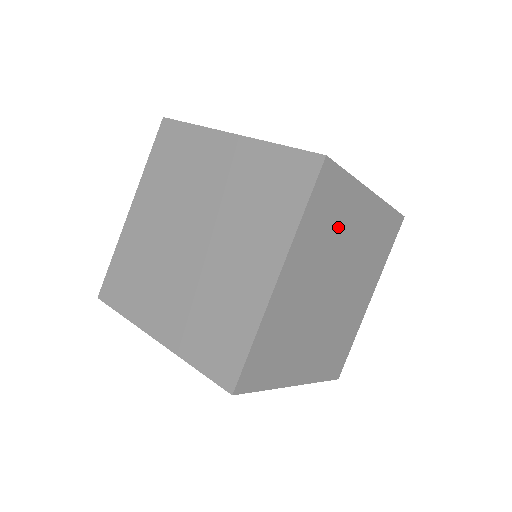
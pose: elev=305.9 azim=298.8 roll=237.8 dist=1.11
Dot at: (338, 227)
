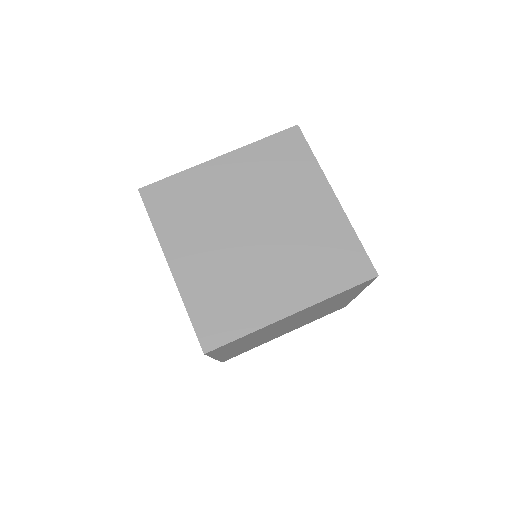
Dot at: (286, 182)
